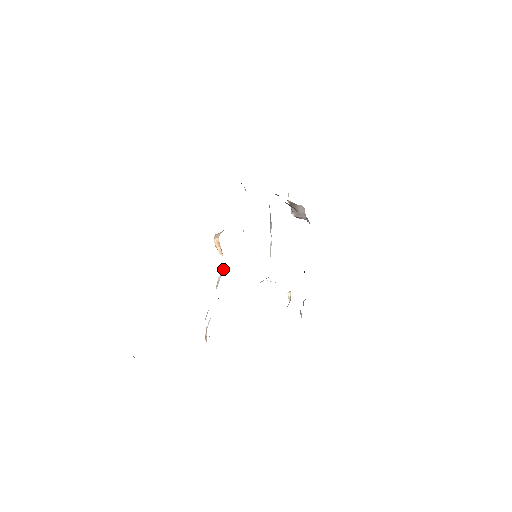
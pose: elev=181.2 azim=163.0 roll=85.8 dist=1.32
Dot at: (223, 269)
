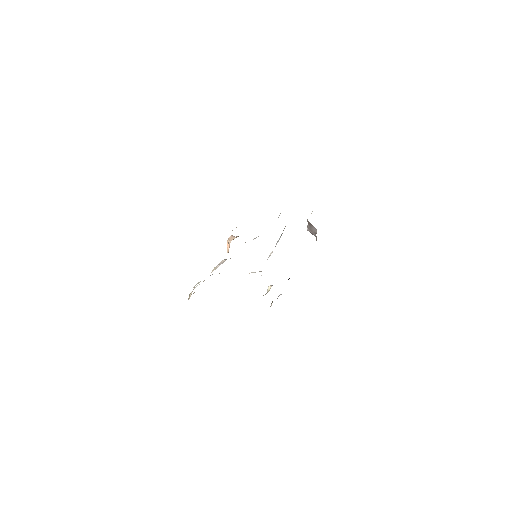
Dot at: (224, 261)
